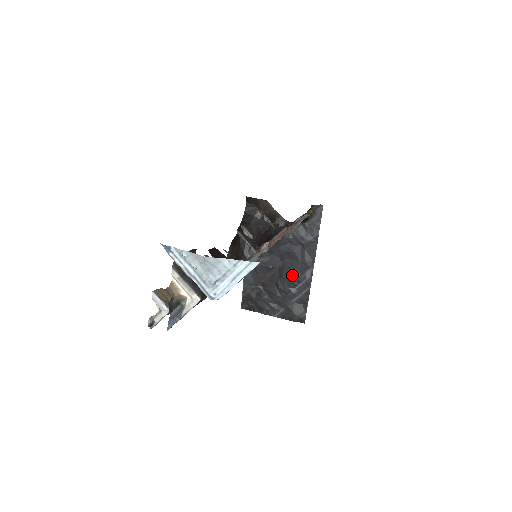
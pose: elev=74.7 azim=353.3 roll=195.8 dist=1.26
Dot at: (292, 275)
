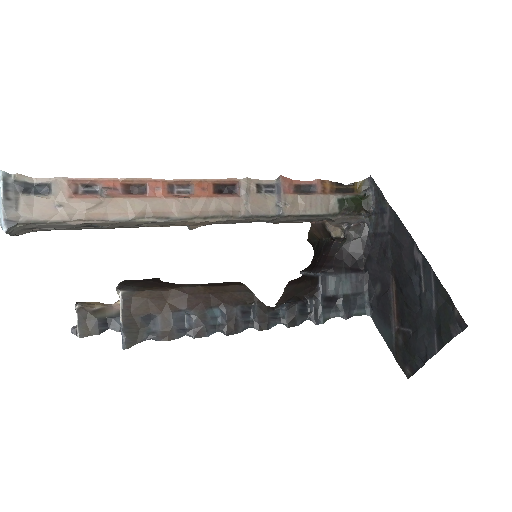
Dot at: (407, 277)
